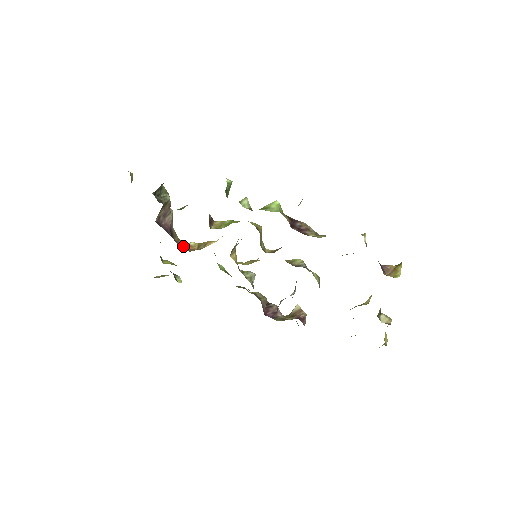
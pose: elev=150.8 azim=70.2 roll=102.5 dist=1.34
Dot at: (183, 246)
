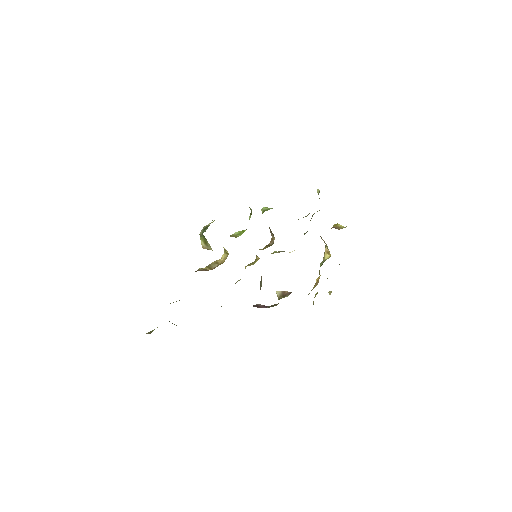
Dot at: occluded
